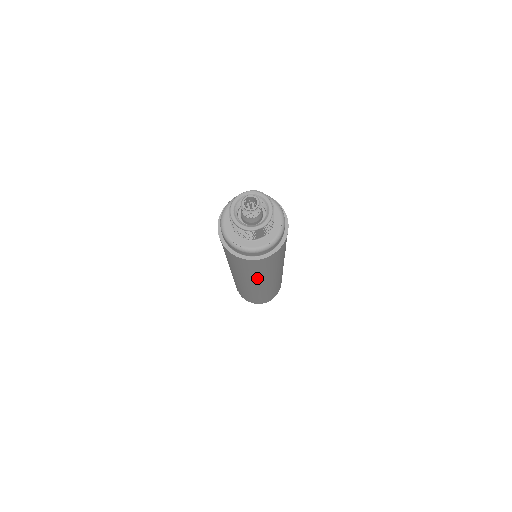
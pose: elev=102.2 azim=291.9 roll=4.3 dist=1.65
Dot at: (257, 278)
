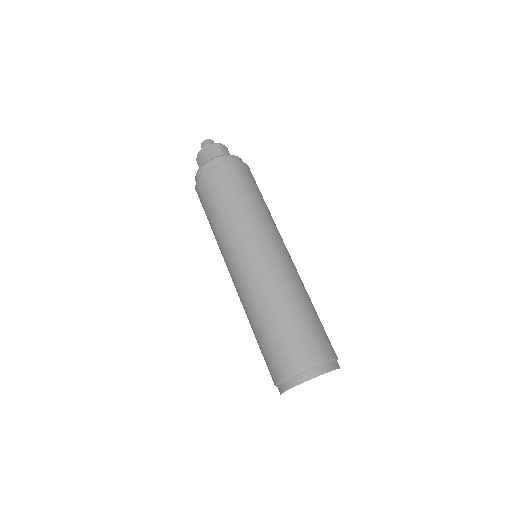
Dot at: (243, 223)
